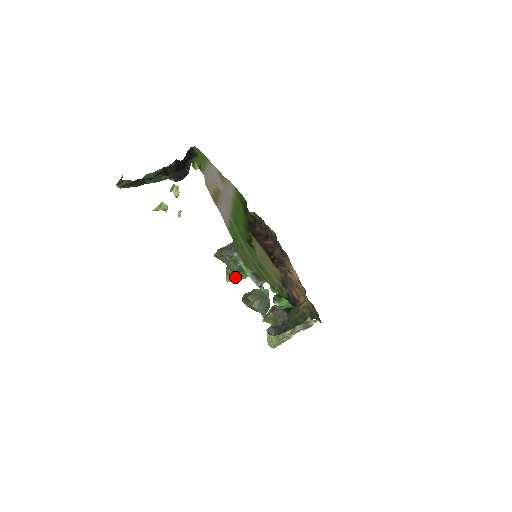
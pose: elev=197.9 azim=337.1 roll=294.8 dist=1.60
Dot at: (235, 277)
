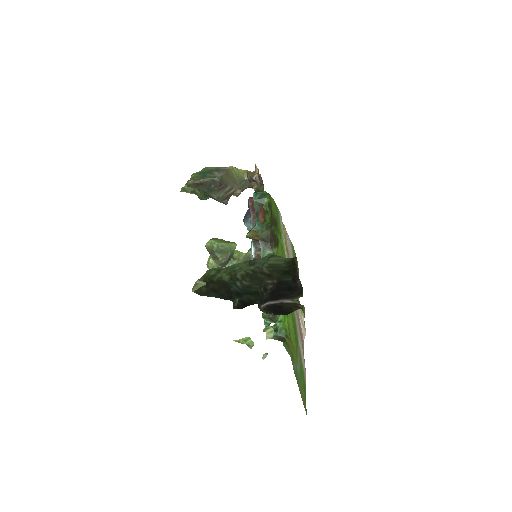
Dot at: occluded
